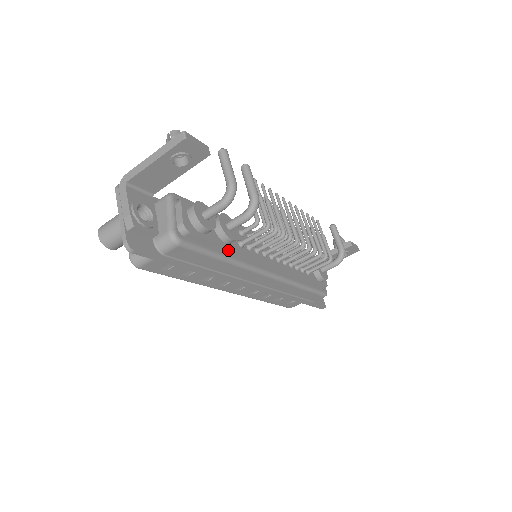
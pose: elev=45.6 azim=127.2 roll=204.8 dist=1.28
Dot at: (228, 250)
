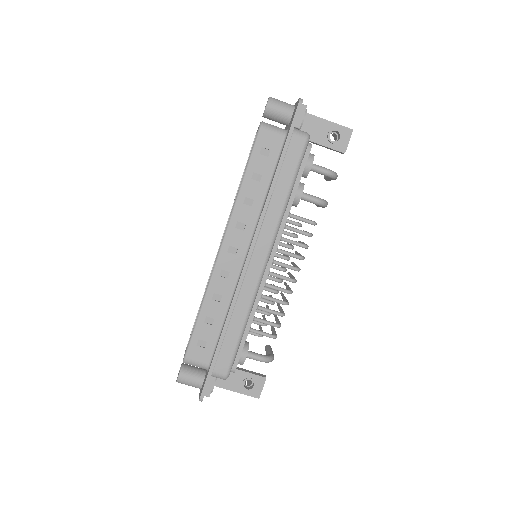
Dot at: (291, 197)
